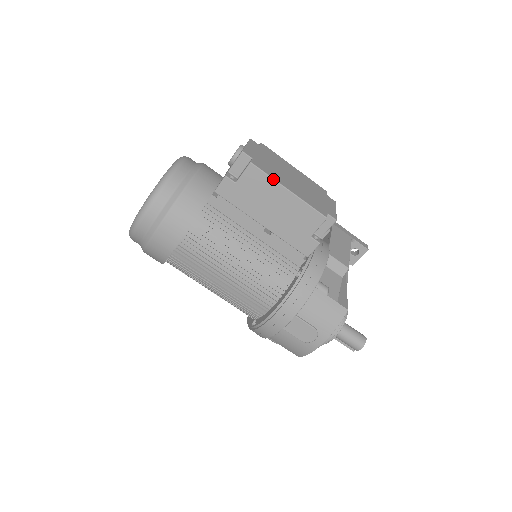
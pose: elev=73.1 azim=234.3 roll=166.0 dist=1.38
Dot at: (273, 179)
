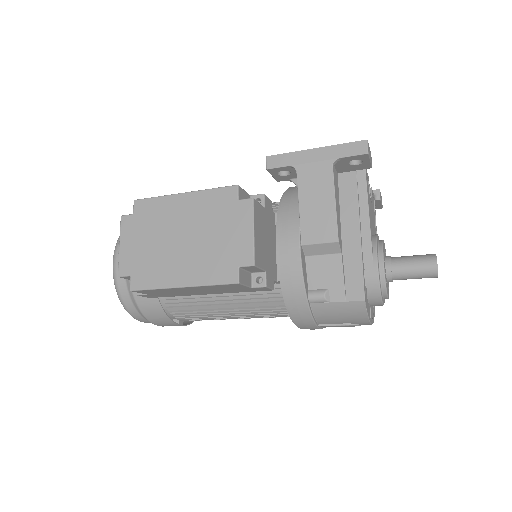
Dot at: (159, 289)
